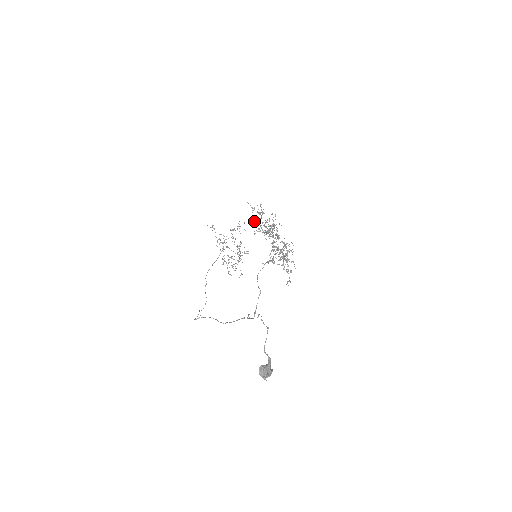
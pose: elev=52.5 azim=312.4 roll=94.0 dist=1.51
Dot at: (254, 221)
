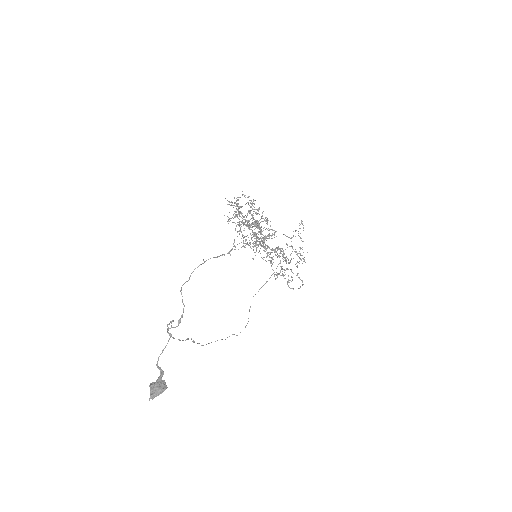
Dot at: occluded
